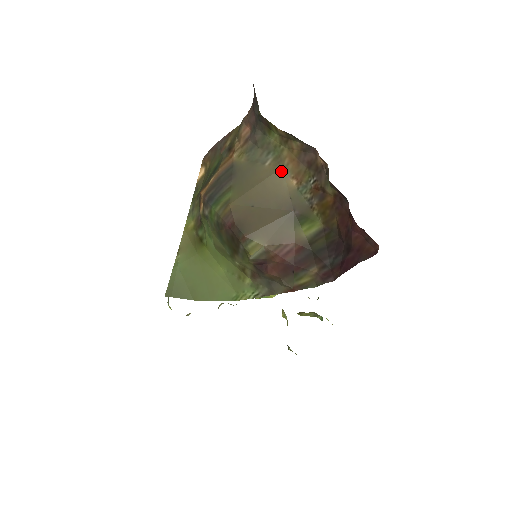
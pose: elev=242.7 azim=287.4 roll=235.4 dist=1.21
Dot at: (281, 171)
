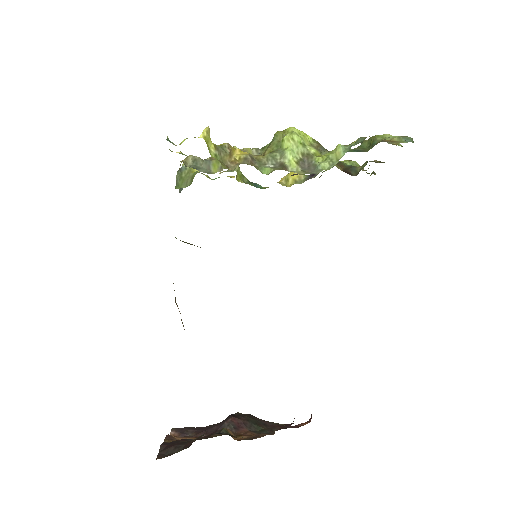
Dot at: occluded
